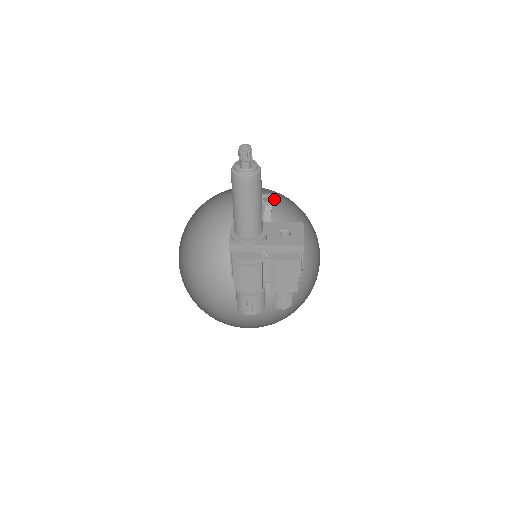
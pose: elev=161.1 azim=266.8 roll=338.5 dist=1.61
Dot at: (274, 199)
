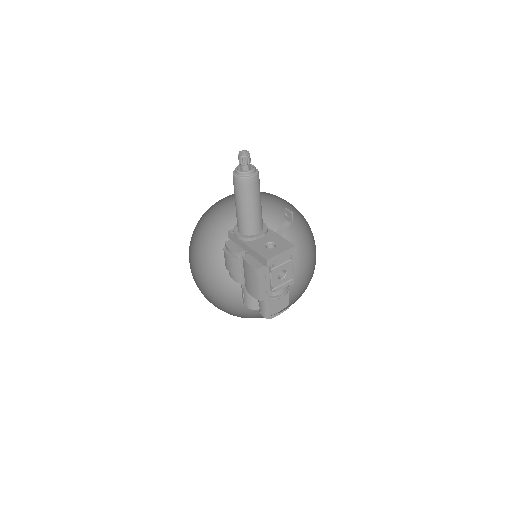
Dot at: (291, 216)
